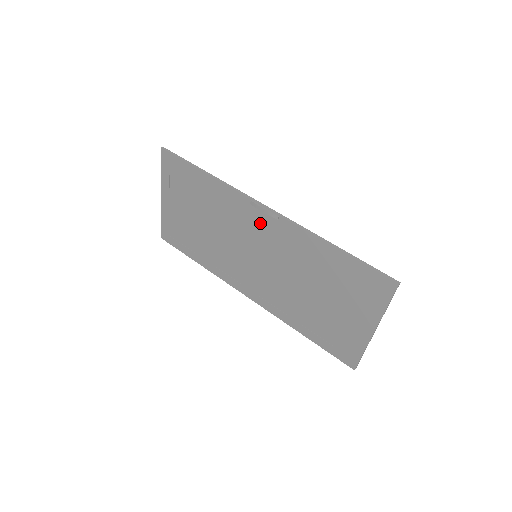
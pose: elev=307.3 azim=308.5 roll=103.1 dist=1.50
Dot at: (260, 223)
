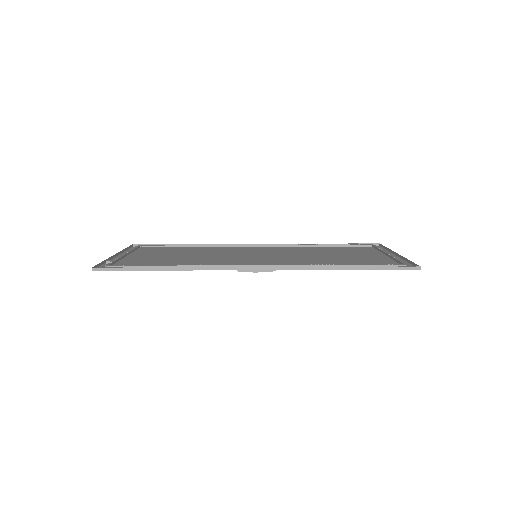
Dot at: occluded
